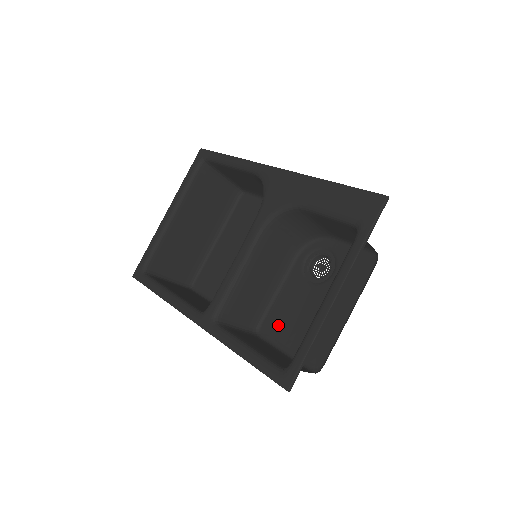
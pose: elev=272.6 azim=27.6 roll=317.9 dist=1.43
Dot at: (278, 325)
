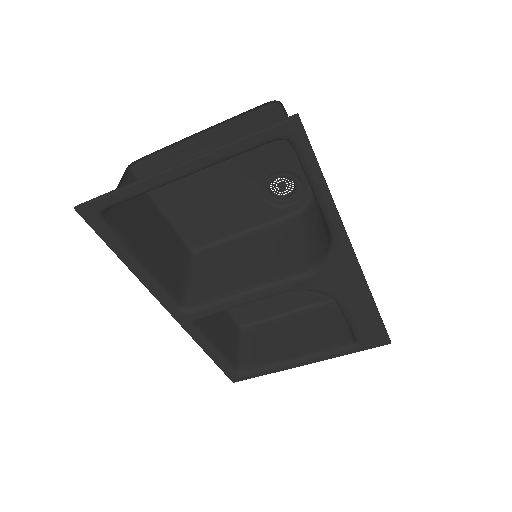
Dot at: occluded
